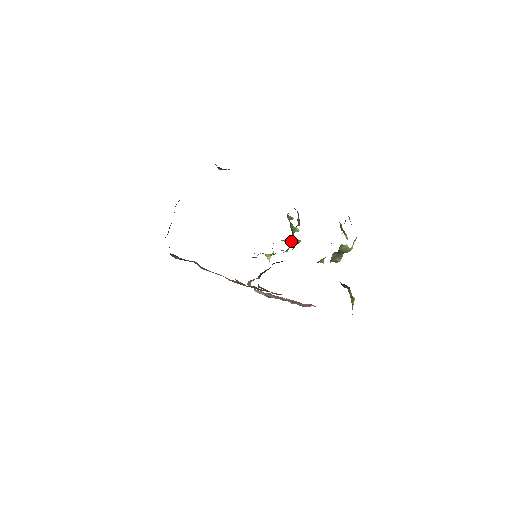
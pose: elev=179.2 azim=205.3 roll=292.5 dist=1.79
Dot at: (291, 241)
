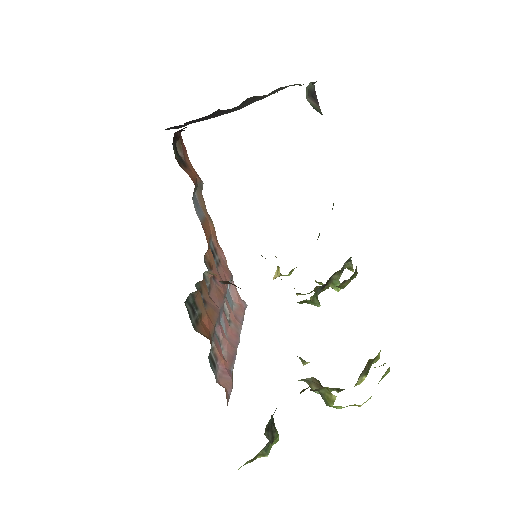
Dot at: occluded
